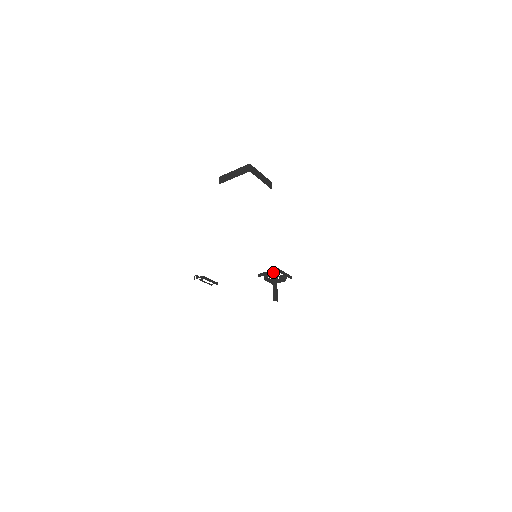
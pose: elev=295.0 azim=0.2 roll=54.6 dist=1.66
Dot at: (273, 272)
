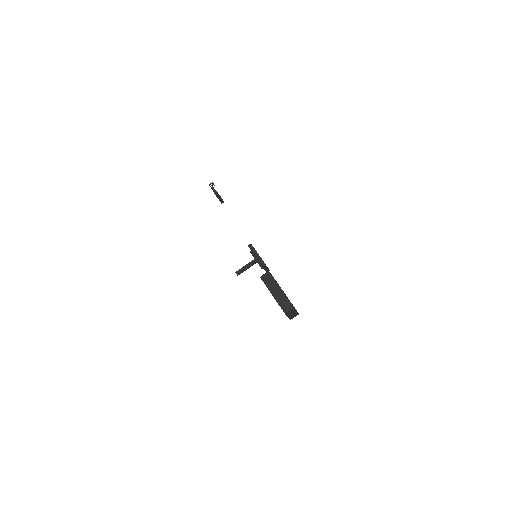
Dot at: (260, 261)
